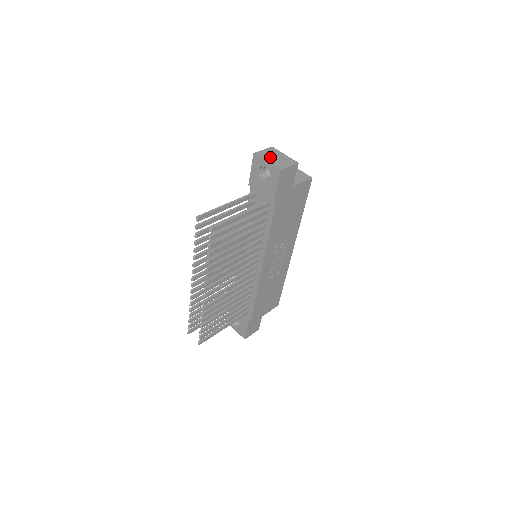
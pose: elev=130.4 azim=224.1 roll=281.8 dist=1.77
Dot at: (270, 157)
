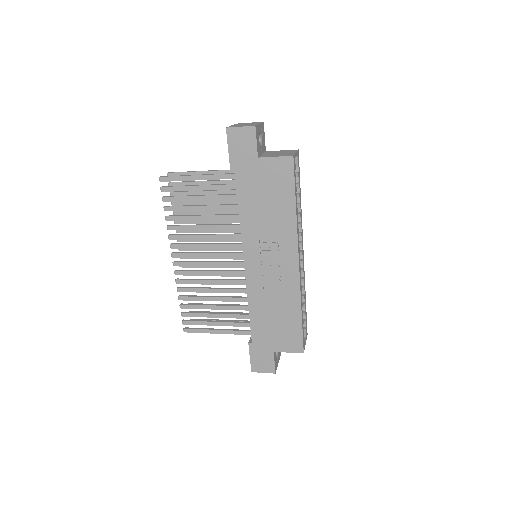
Dot at: (242, 124)
